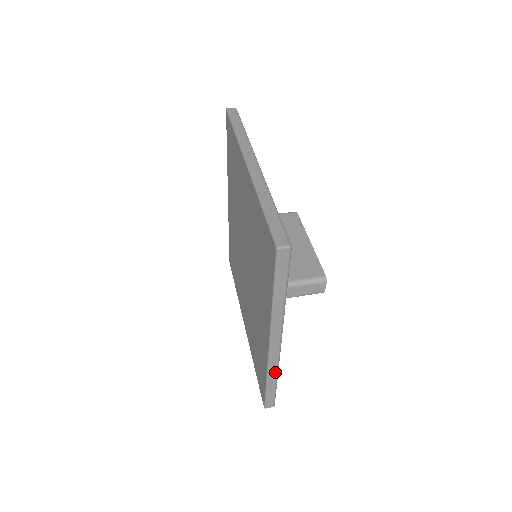
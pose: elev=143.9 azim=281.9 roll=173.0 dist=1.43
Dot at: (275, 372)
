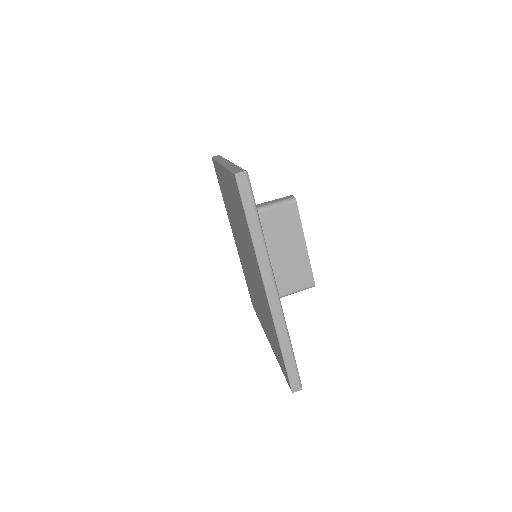
Dot at: occluded
